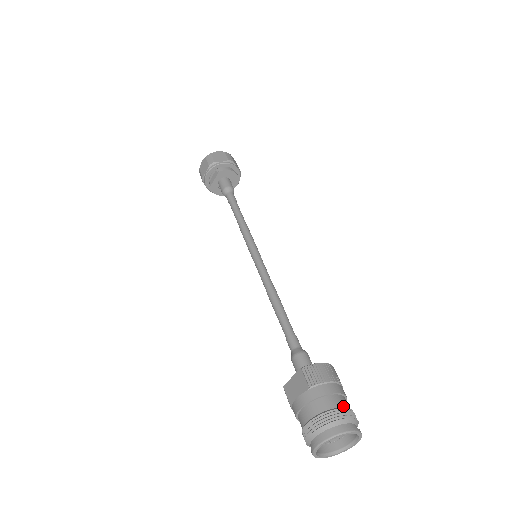
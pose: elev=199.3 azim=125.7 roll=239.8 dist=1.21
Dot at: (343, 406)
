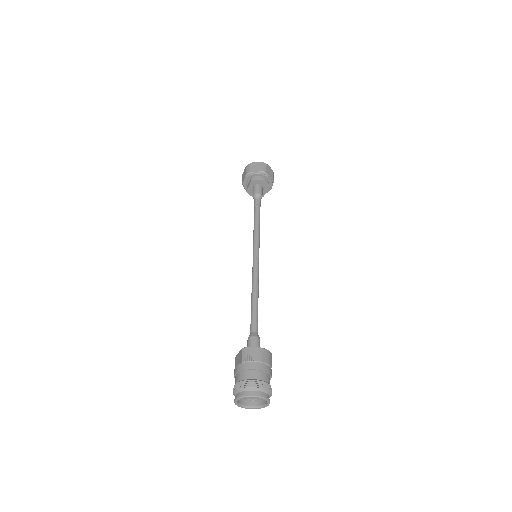
Dot at: (259, 379)
